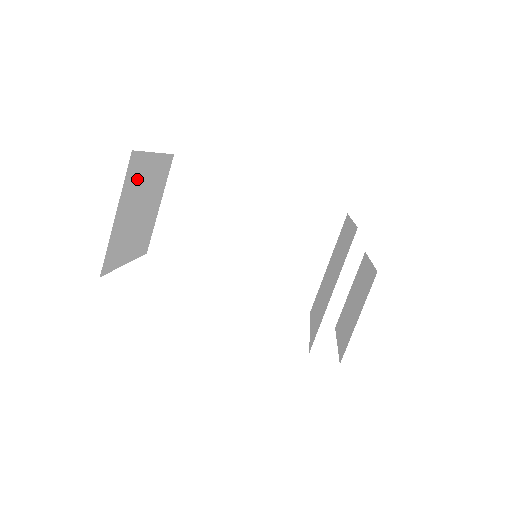
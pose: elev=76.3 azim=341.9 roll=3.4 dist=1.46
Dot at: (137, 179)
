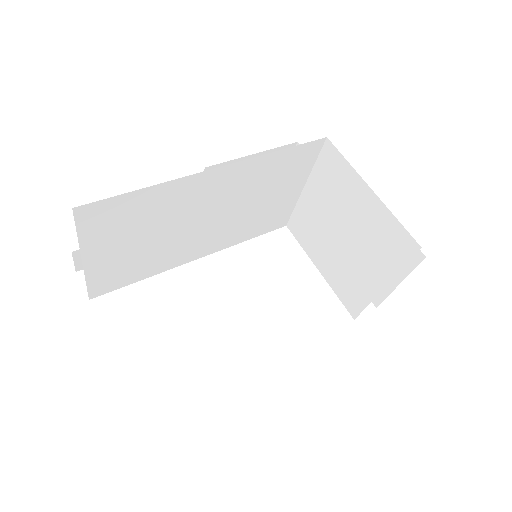
Dot at: occluded
